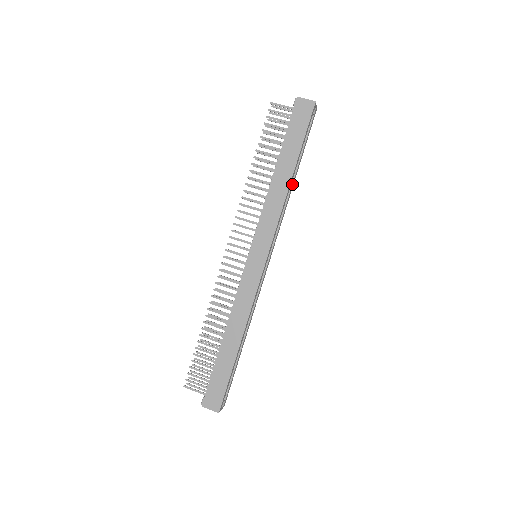
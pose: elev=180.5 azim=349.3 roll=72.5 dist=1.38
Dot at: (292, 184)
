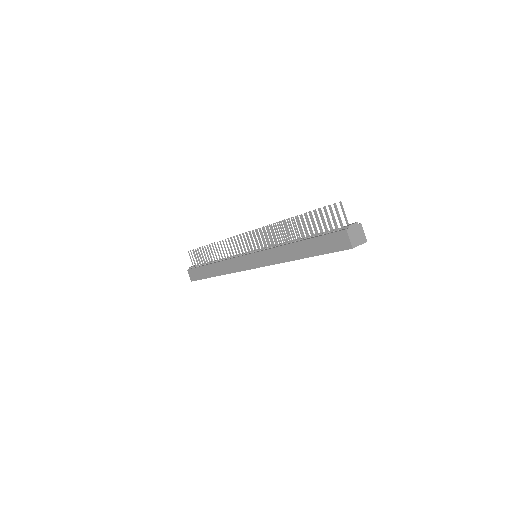
Dot at: occluded
